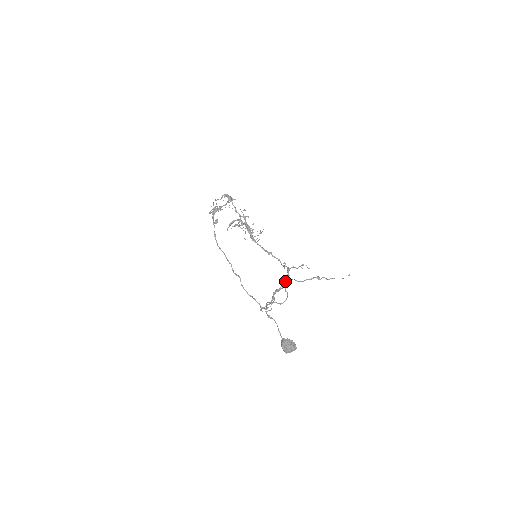
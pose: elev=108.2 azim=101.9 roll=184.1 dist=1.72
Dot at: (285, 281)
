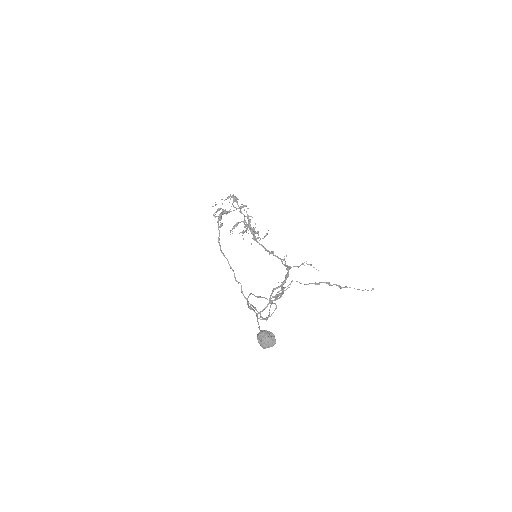
Dot at: (284, 280)
